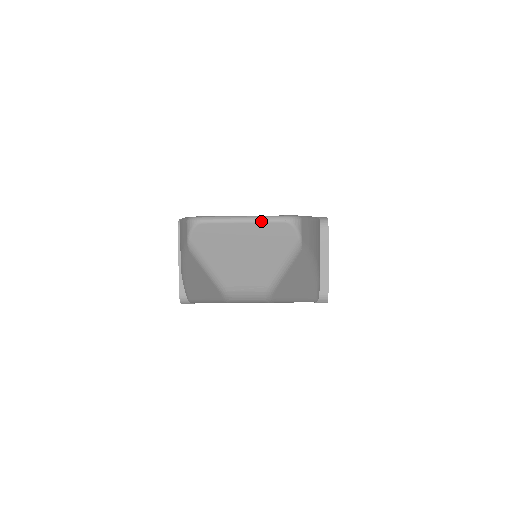
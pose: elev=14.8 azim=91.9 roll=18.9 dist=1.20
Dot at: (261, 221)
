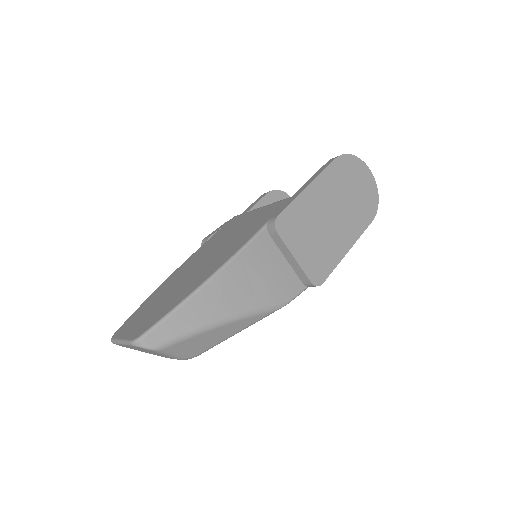
Dot at: (126, 344)
